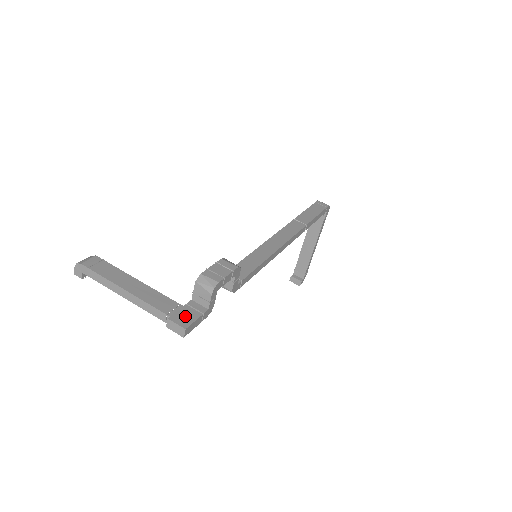
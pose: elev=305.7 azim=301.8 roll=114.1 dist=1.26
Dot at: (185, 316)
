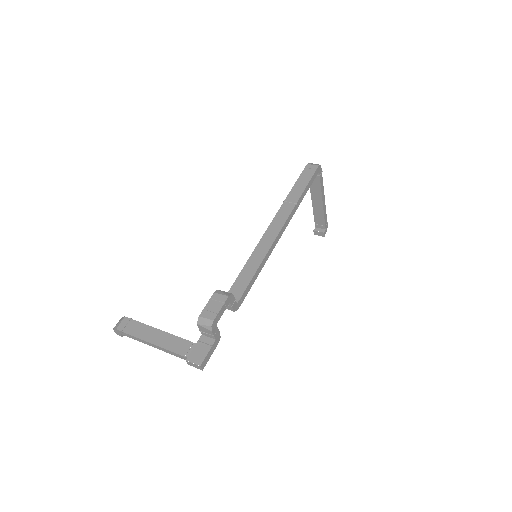
Dot at: (198, 353)
